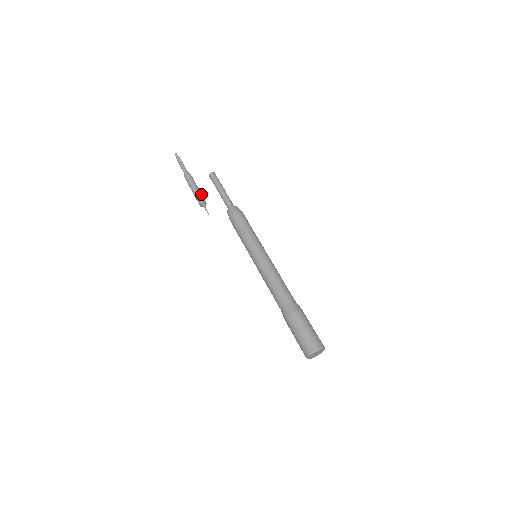
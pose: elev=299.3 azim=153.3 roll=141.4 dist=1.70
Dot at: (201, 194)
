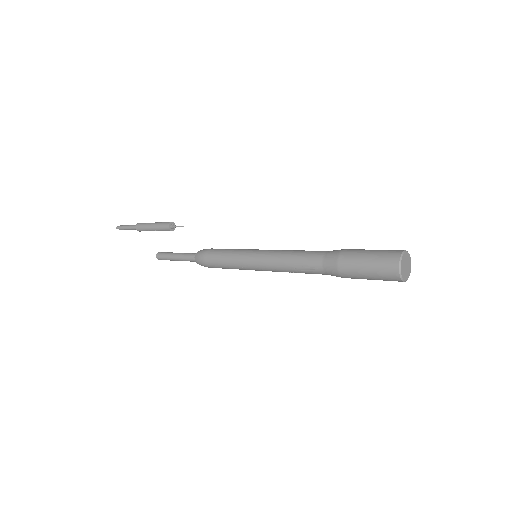
Dot at: occluded
